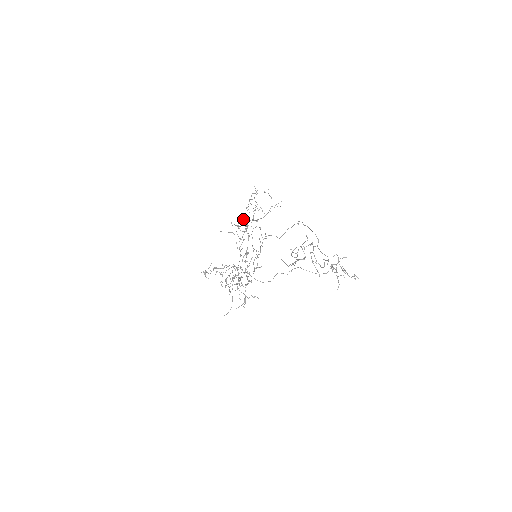
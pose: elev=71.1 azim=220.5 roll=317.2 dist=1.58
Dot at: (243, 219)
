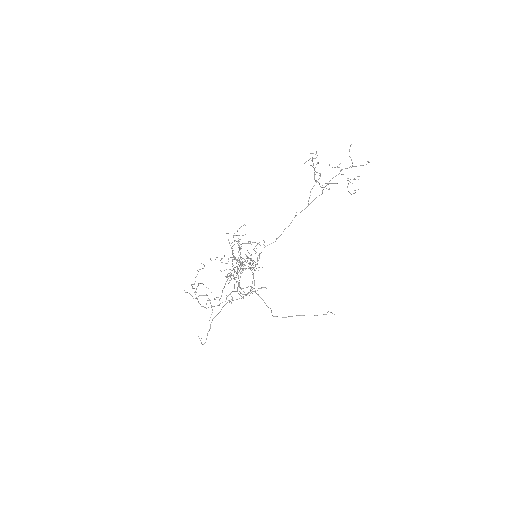
Dot at: (240, 227)
